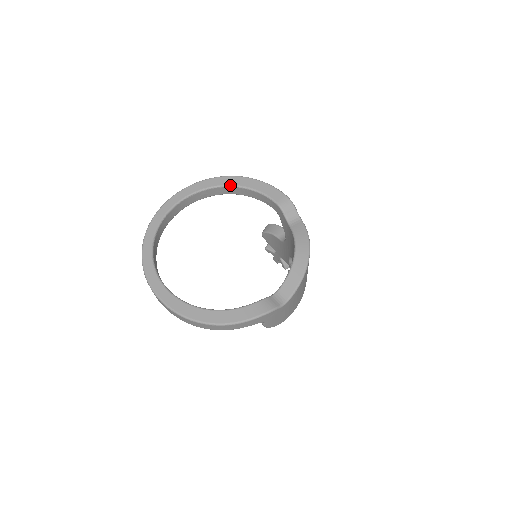
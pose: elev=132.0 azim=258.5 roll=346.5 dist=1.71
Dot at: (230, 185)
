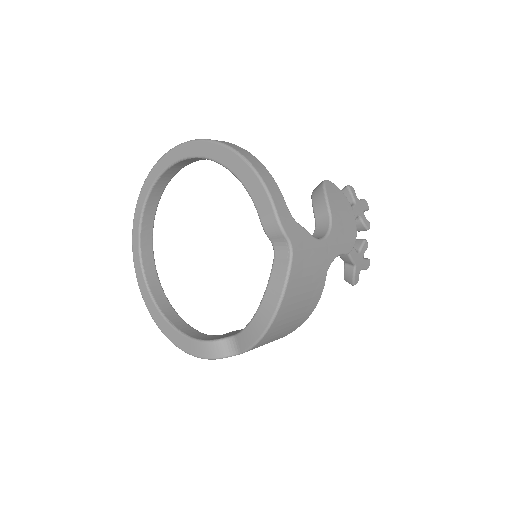
Dot at: (219, 162)
